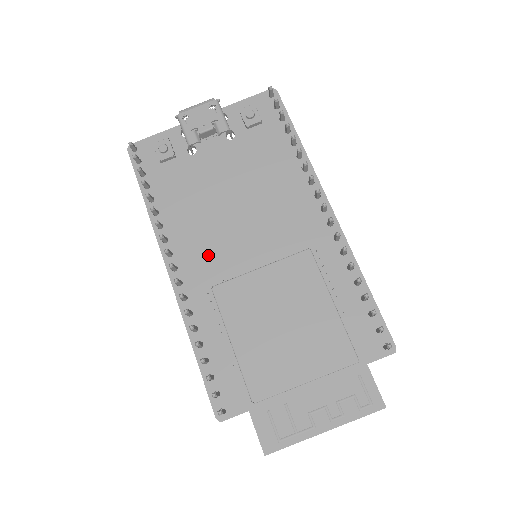
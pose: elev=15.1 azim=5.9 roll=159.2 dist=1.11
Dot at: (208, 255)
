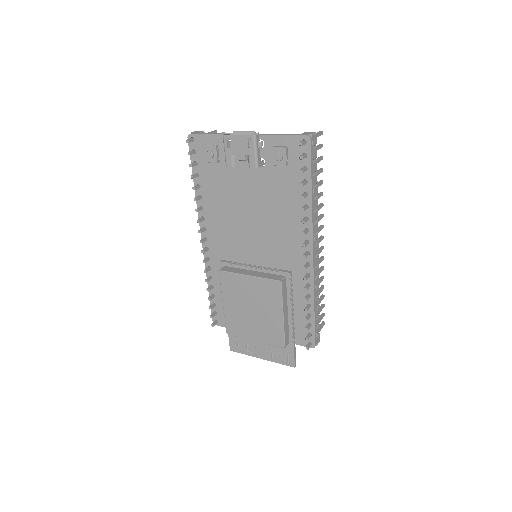
Dot at: (226, 242)
